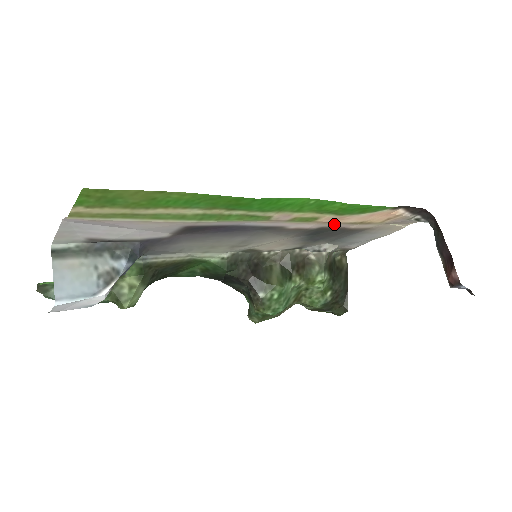
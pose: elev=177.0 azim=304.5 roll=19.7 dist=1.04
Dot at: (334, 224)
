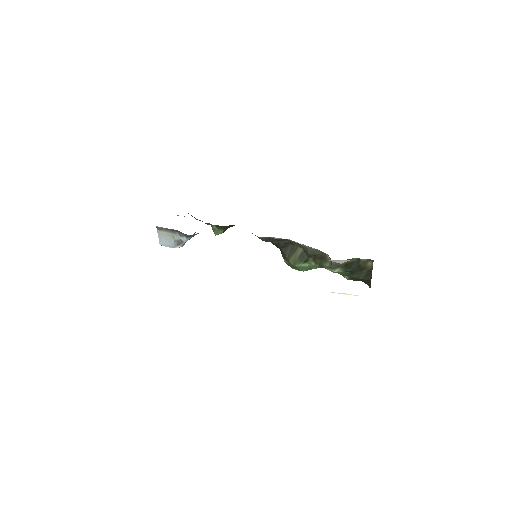
Dot at: occluded
